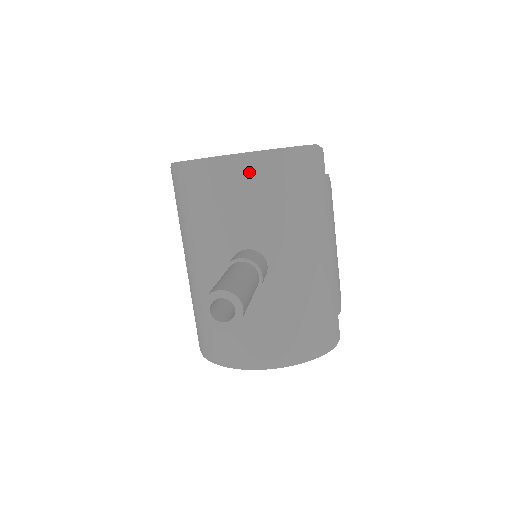
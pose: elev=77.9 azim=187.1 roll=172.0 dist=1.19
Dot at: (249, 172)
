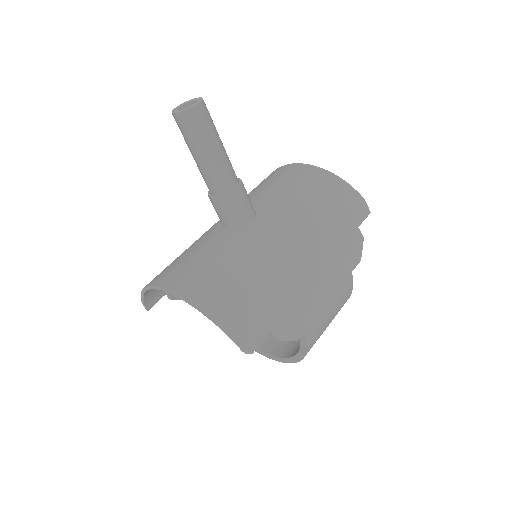
Dot at: (298, 172)
